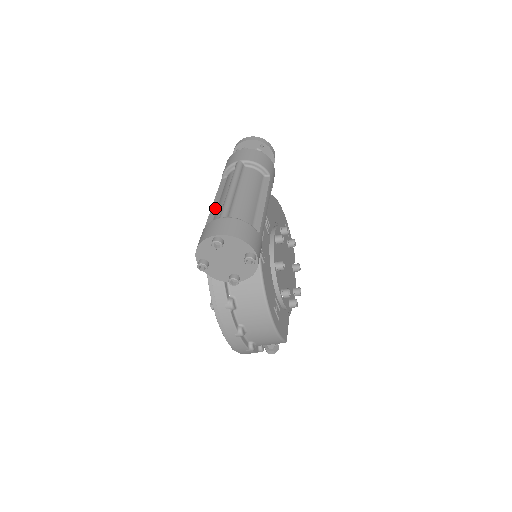
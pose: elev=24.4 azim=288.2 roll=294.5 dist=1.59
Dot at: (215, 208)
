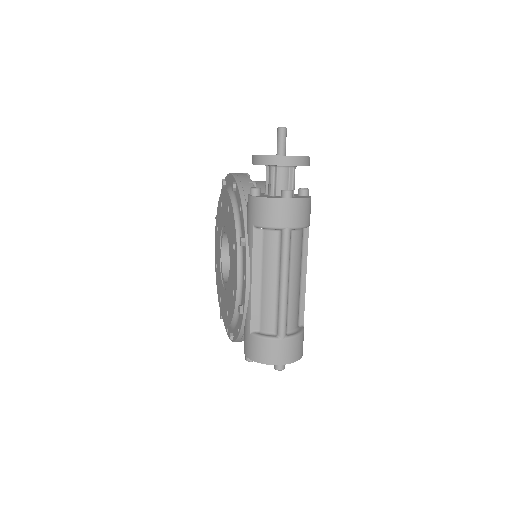
Dot at: (258, 291)
